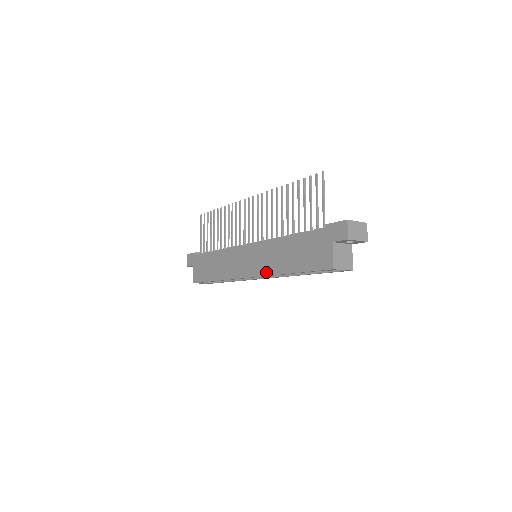
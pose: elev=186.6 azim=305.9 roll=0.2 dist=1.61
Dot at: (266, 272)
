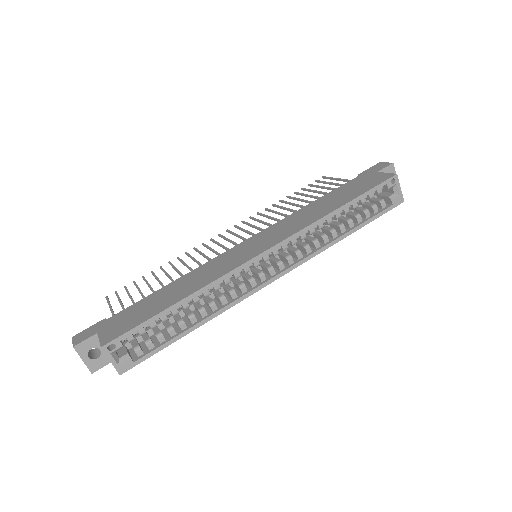
Dot at: (299, 228)
